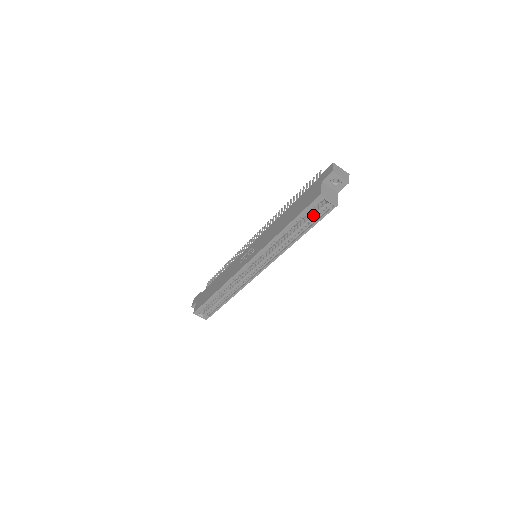
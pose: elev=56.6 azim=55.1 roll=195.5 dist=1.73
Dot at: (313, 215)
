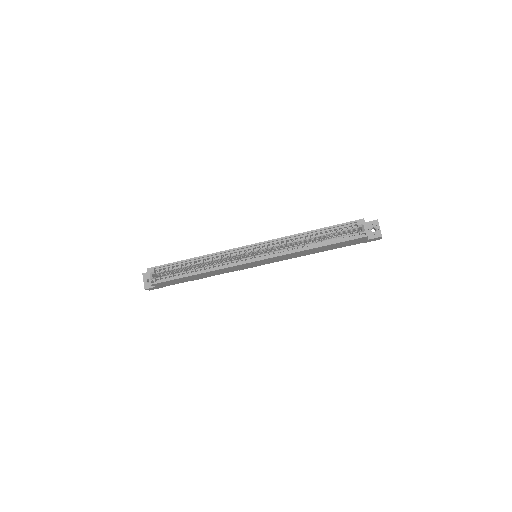
Dot at: occluded
